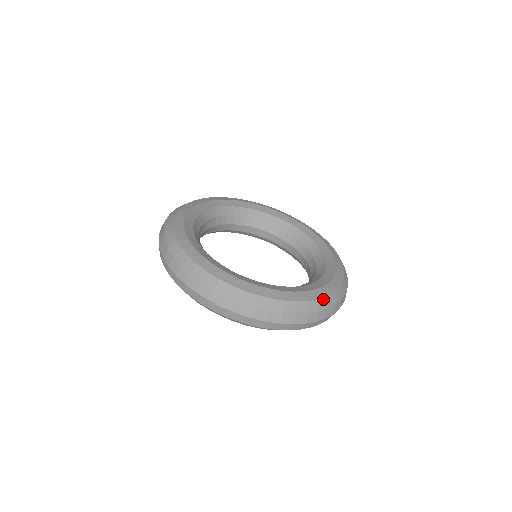
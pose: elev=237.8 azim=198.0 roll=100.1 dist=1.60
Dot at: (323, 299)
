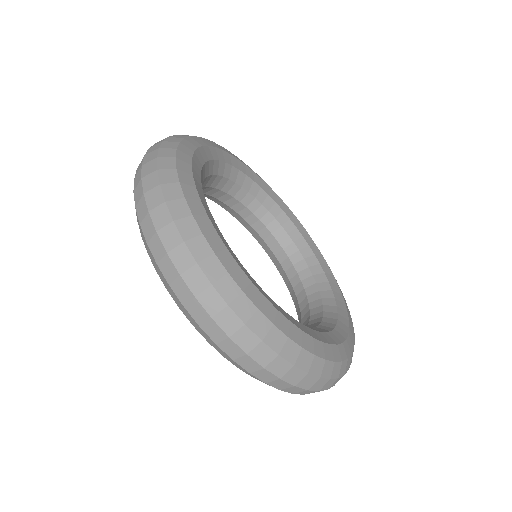
Dot at: (331, 363)
